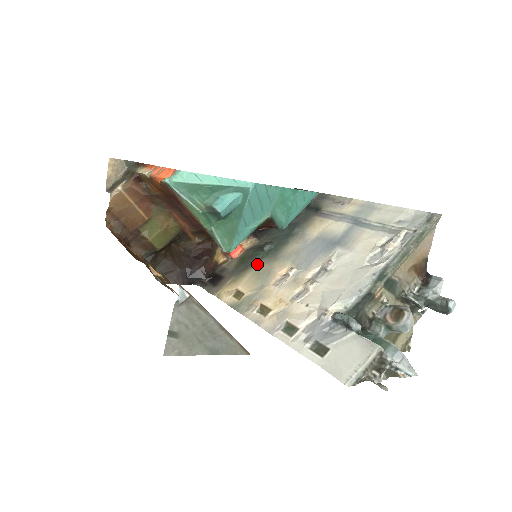
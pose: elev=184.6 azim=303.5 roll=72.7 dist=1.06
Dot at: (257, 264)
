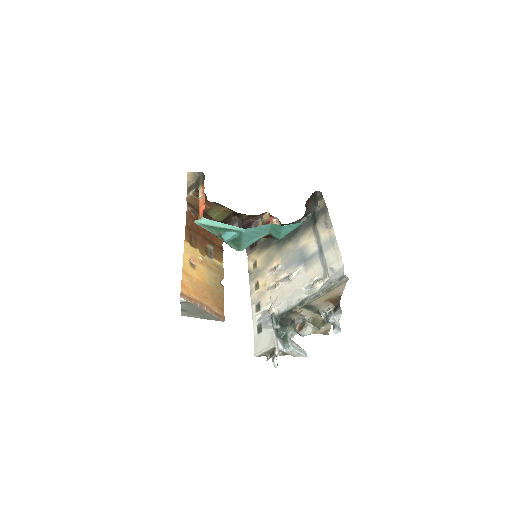
Dot at: (271, 247)
